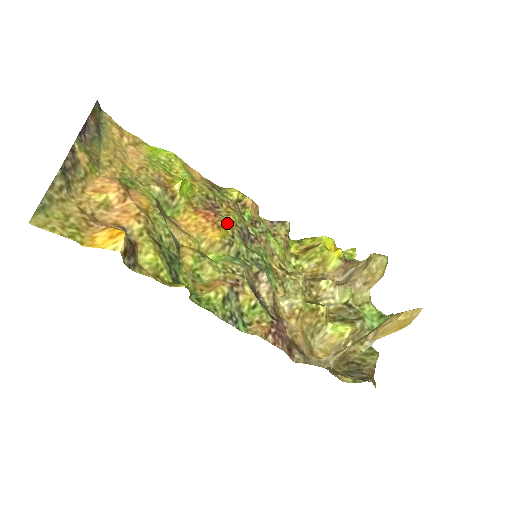
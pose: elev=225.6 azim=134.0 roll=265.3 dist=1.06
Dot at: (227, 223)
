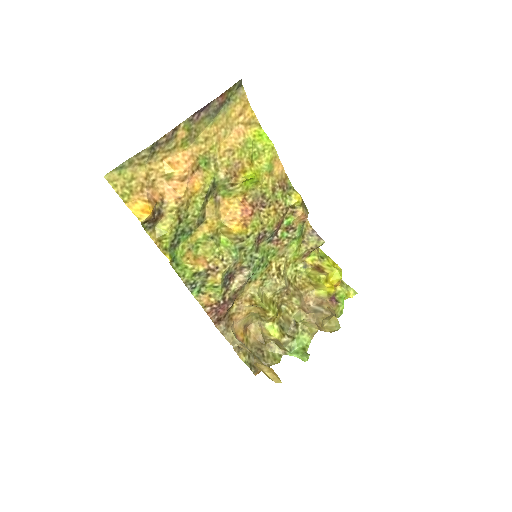
Dot at: (255, 224)
